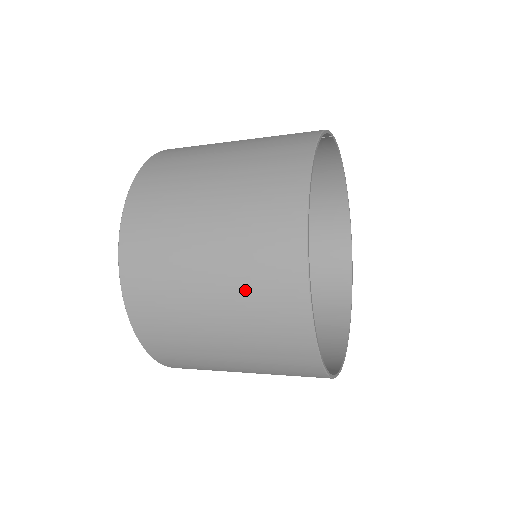
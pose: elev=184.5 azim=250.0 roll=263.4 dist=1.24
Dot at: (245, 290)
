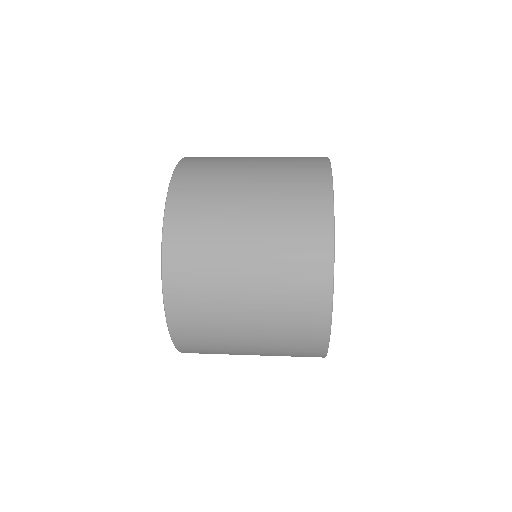
Dot at: (280, 270)
